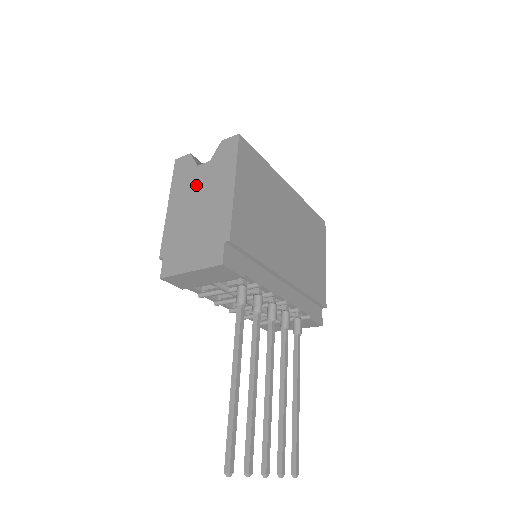
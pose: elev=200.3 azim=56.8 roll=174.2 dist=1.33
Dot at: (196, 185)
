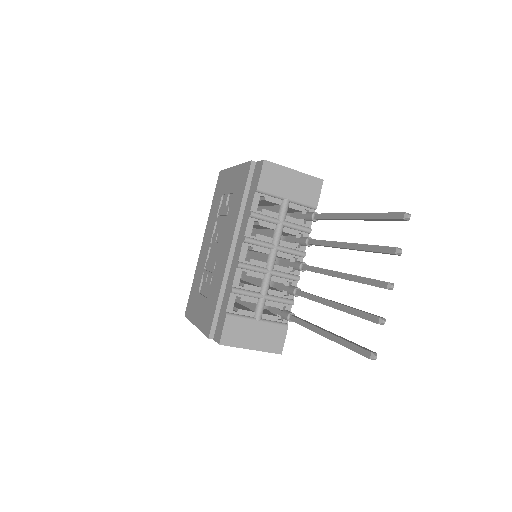
Dot at: occluded
